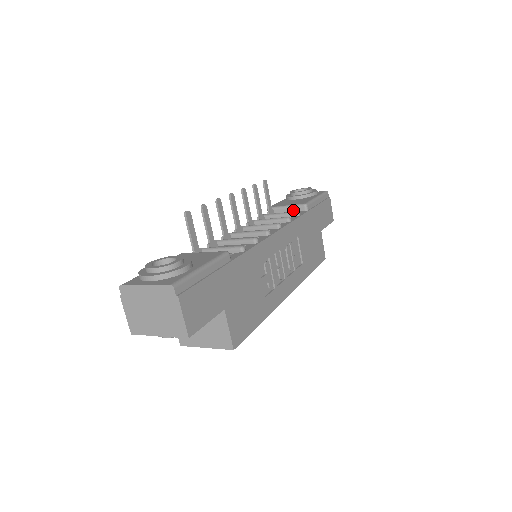
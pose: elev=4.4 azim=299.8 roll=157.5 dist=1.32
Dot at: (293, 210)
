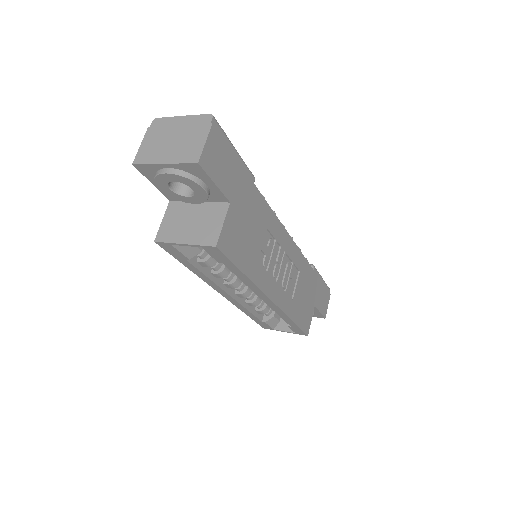
Dot at: occluded
